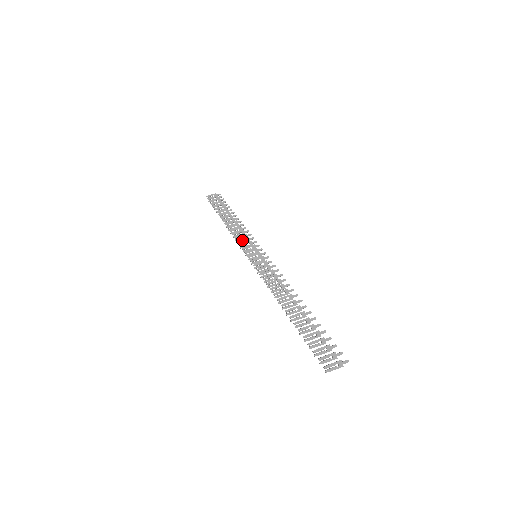
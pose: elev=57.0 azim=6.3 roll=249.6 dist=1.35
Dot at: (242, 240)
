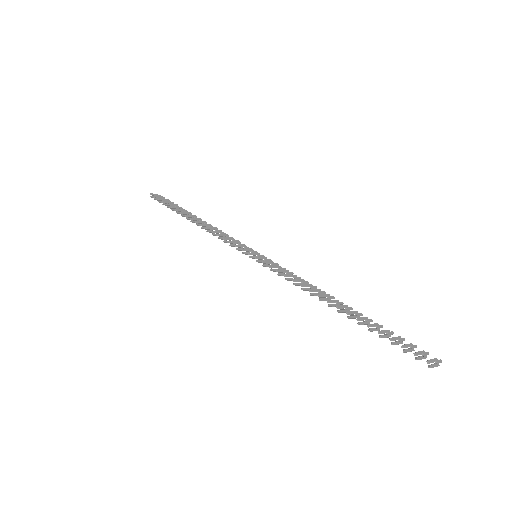
Dot at: (228, 239)
